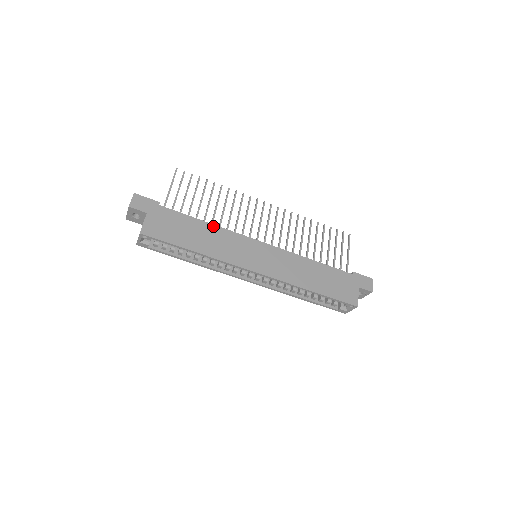
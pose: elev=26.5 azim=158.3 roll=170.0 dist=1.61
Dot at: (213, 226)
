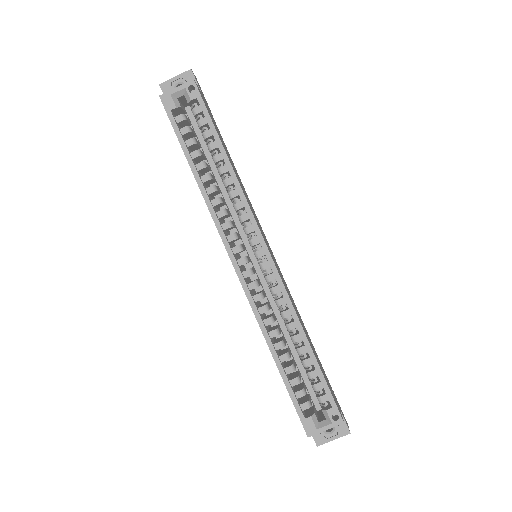
Dot at: occluded
